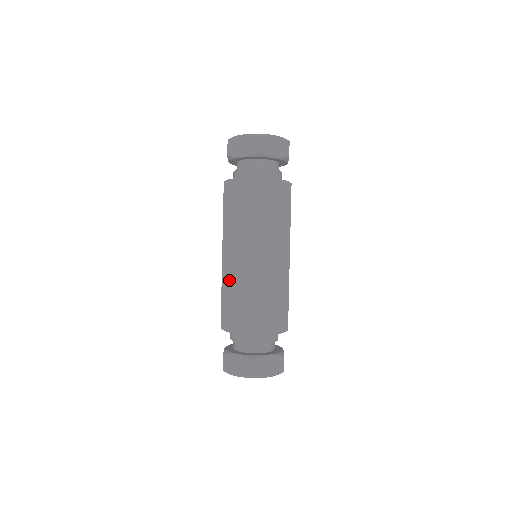
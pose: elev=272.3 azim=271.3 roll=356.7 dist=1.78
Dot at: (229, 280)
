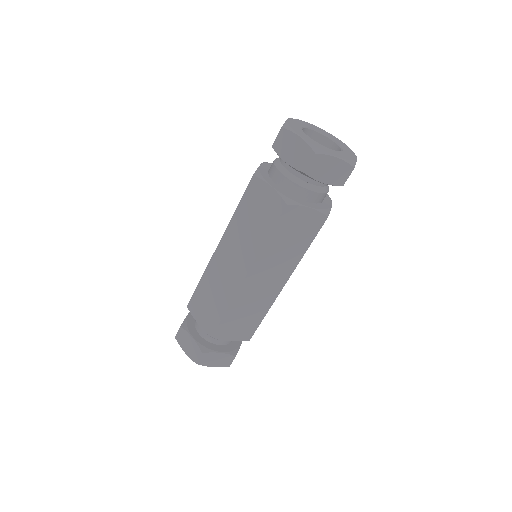
Dot at: (212, 274)
